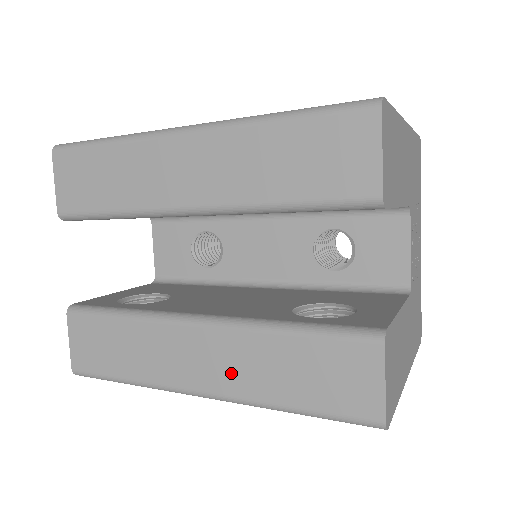
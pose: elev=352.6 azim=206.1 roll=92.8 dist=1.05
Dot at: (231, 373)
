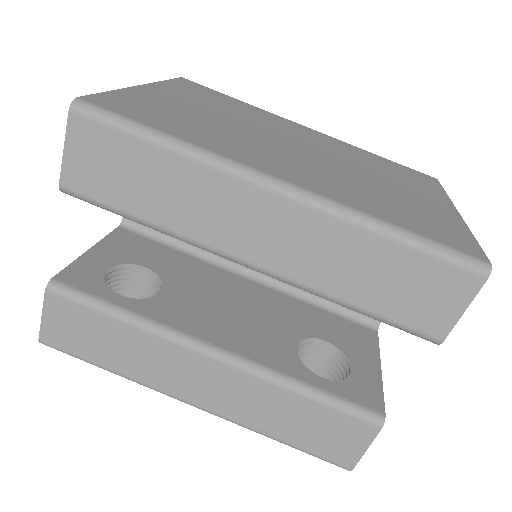
Dot at: (233, 402)
